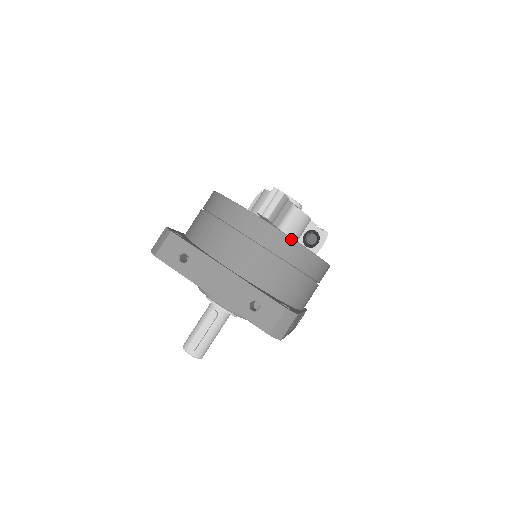
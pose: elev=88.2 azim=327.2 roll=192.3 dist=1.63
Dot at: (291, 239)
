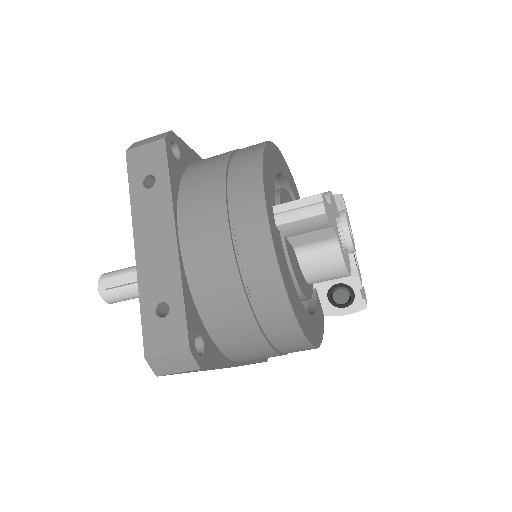
Dot at: (279, 276)
